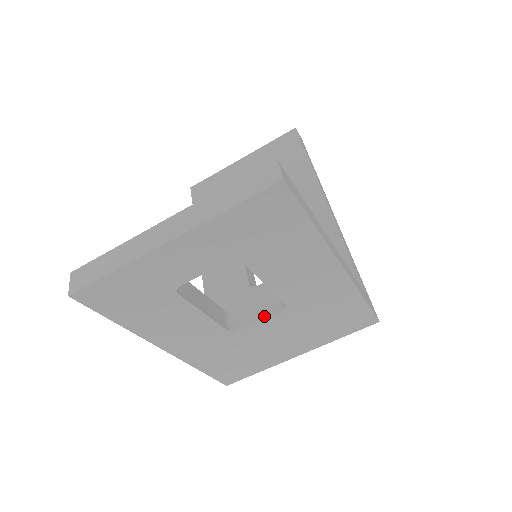
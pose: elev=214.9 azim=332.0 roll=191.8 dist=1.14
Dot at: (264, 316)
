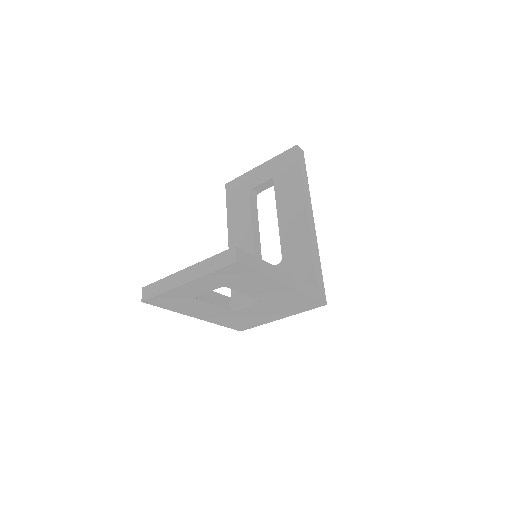
Dot at: (251, 304)
